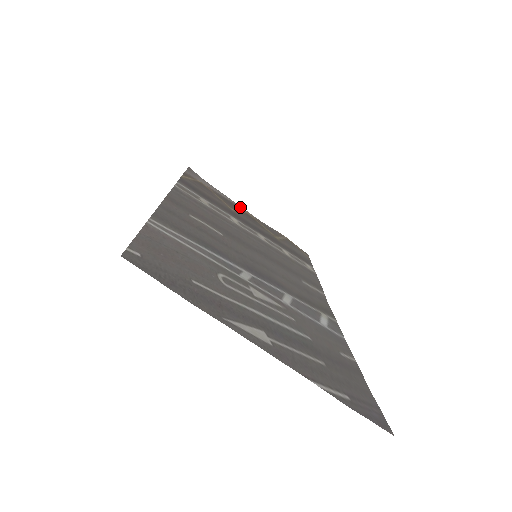
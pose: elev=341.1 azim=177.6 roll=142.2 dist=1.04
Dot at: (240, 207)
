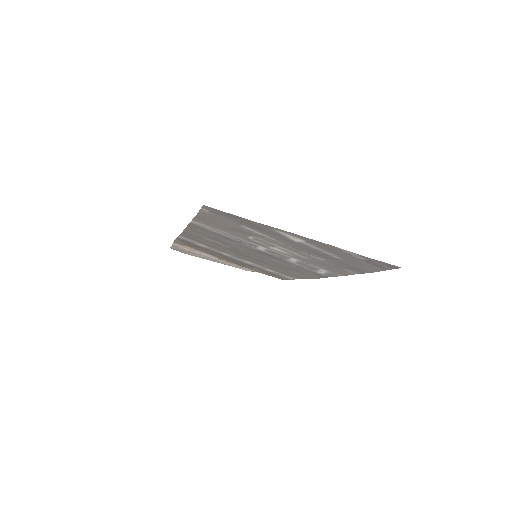
Dot at: (219, 262)
